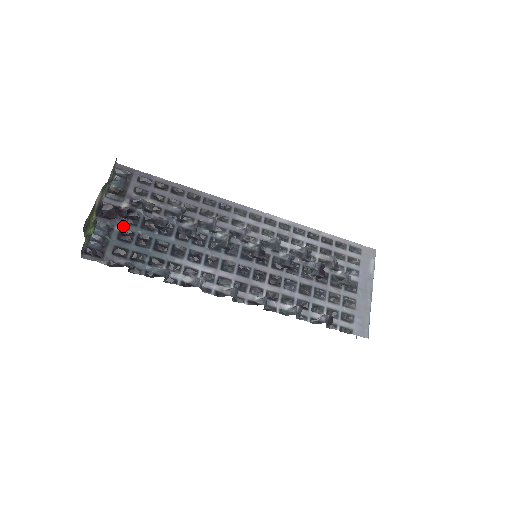
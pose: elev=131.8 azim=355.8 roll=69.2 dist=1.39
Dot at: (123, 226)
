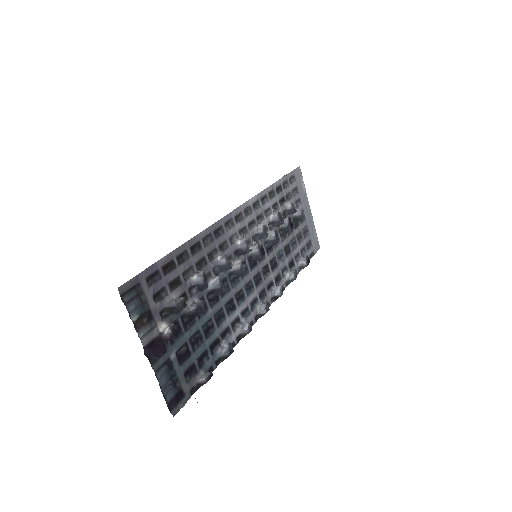
Dot at: (175, 348)
